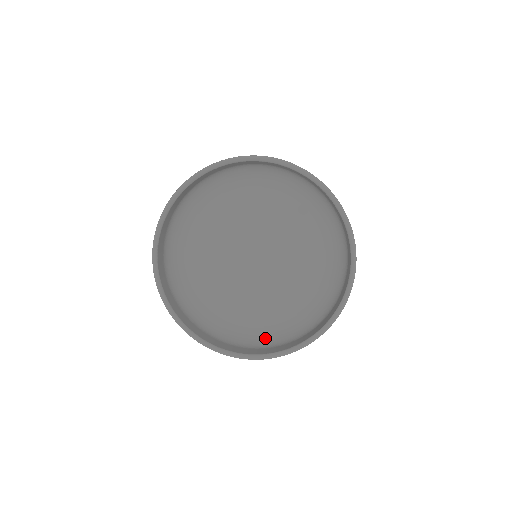
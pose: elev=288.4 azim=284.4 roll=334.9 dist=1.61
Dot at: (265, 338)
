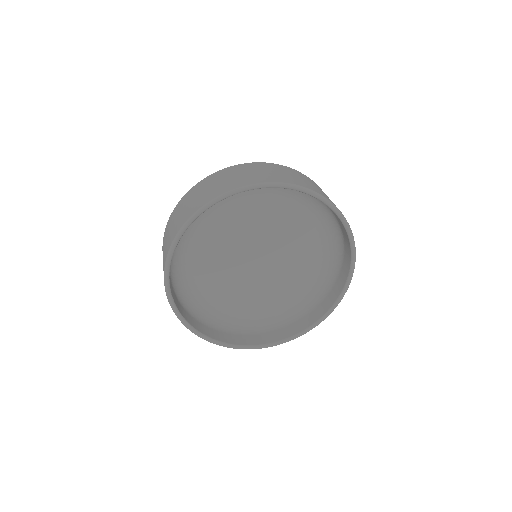
Dot at: (201, 309)
